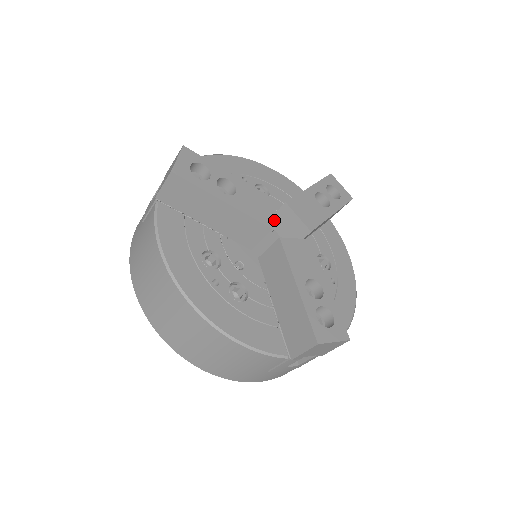
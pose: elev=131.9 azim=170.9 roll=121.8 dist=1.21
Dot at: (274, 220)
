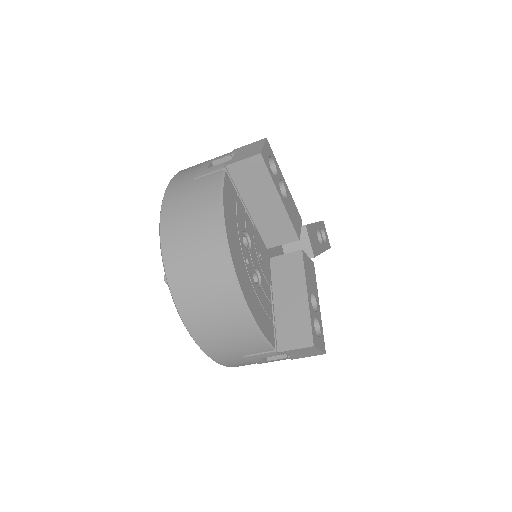
Dot at: occluded
